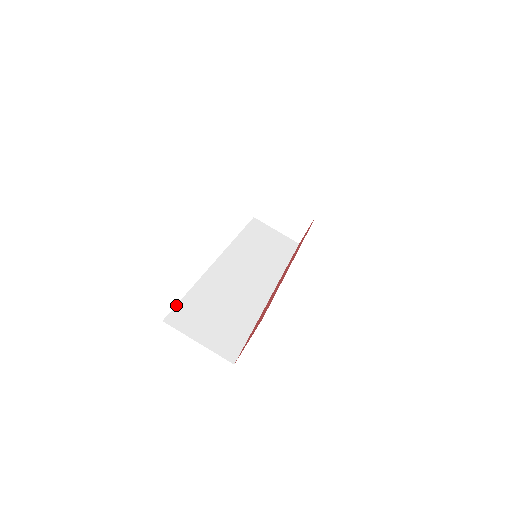
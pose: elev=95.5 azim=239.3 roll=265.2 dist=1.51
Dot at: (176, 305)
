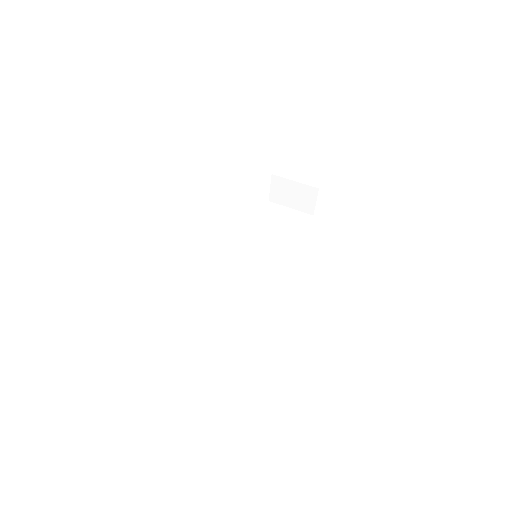
Dot at: (192, 320)
